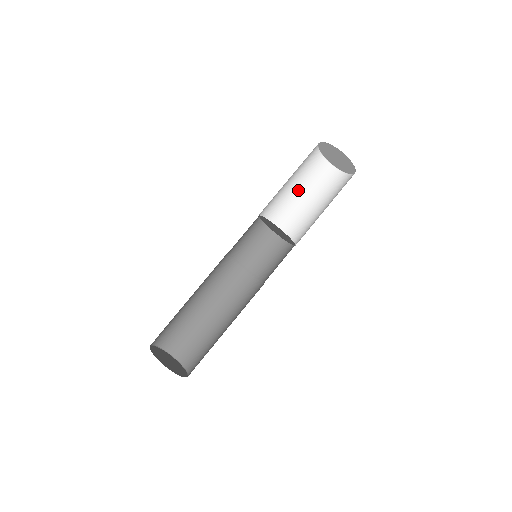
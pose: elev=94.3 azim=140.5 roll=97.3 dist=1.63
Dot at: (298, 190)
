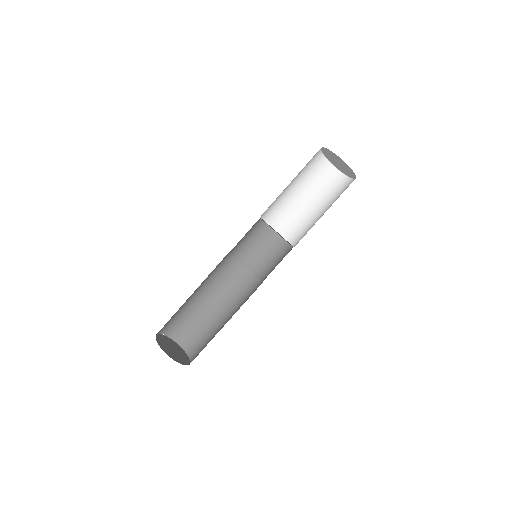
Dot at: (297, 189)
